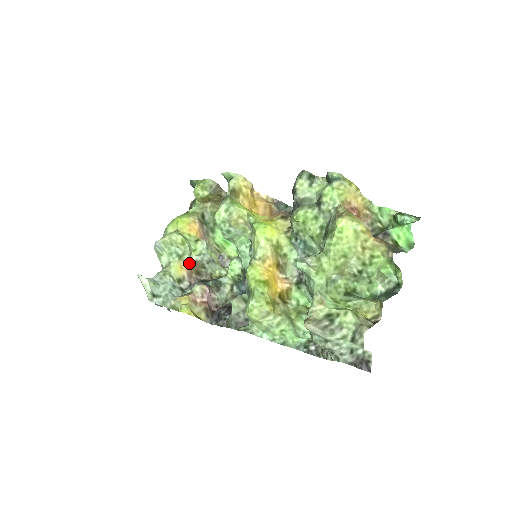
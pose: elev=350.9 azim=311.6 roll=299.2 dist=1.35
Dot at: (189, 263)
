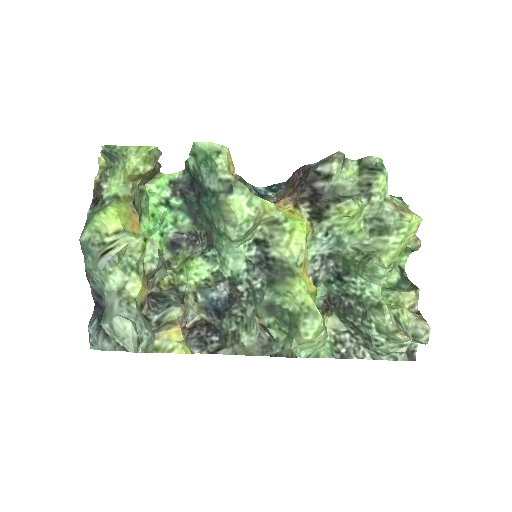
Dot at: (145, 276)
